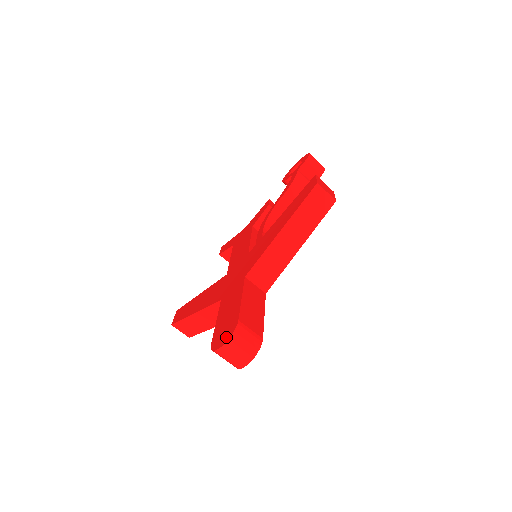
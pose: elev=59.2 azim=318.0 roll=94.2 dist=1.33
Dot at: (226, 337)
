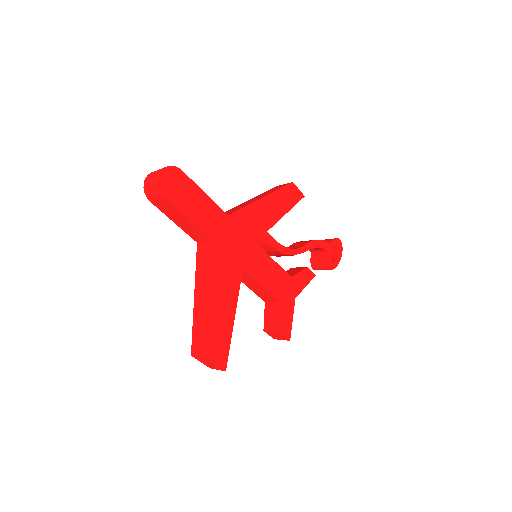
Dot at: occluded
